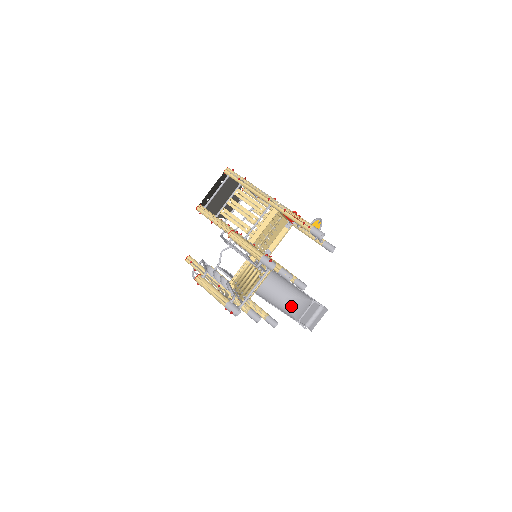
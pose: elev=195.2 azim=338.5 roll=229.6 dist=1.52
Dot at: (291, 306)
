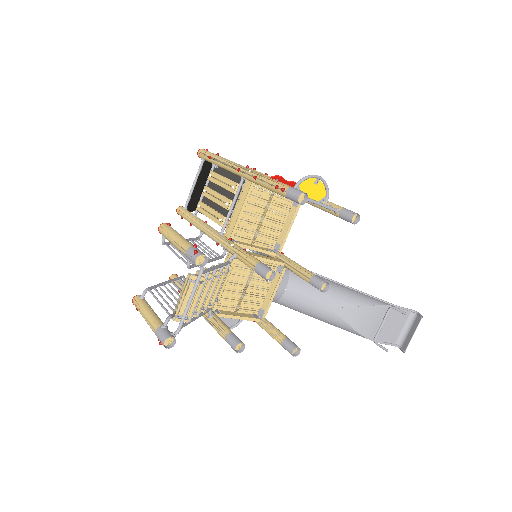
Dot at: (349, 319)
